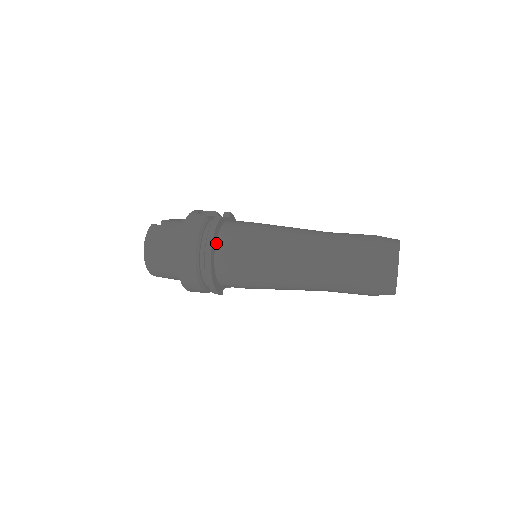
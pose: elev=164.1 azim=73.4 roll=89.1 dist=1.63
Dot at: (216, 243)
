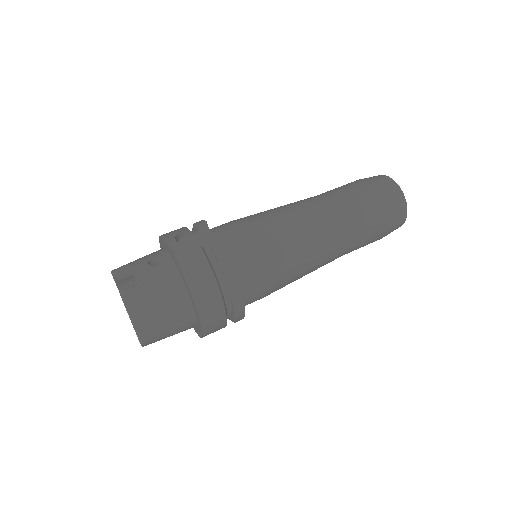
Dot at: occluded
